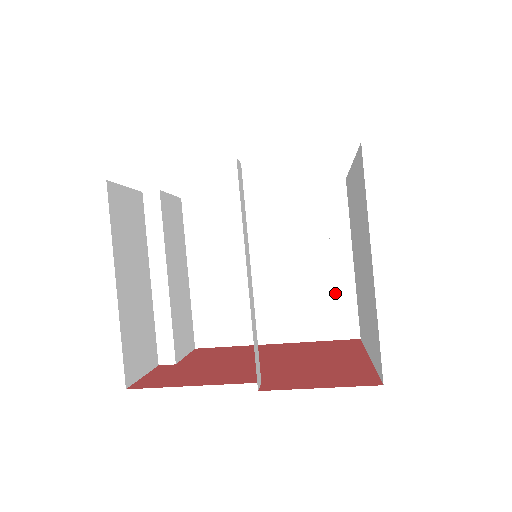
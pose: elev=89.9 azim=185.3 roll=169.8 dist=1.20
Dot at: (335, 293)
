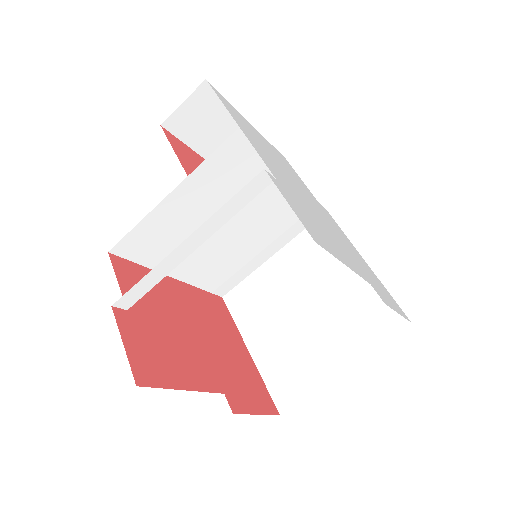
Dot at: (242, 268)
